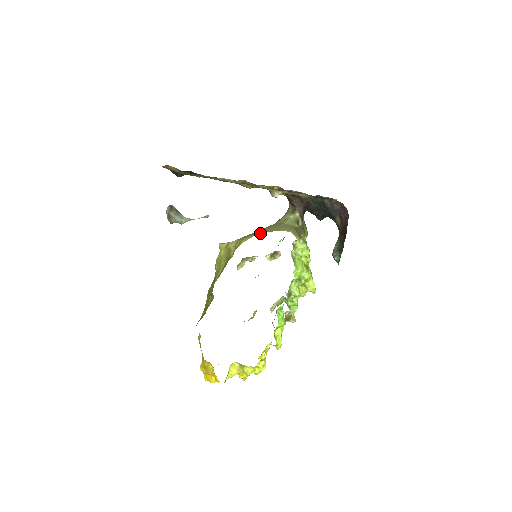
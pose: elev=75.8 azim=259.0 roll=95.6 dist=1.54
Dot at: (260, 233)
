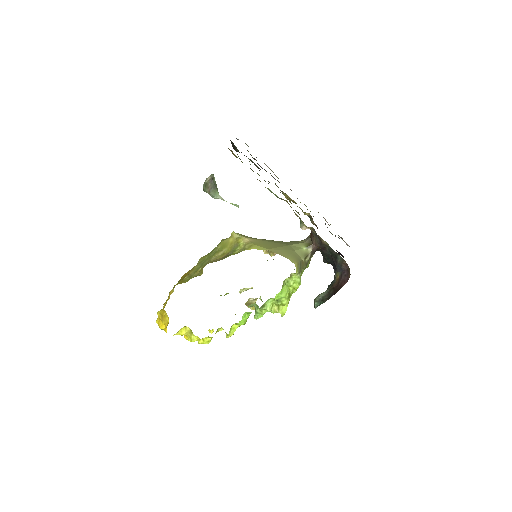
Dot at: occluded
